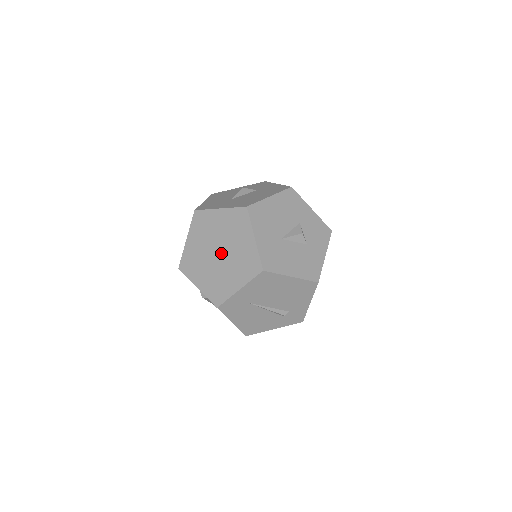
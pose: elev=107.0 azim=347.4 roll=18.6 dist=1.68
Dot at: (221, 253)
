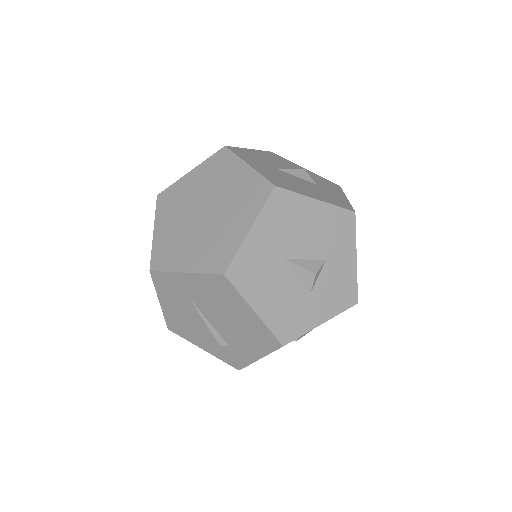
Dot at: (205, 215)
